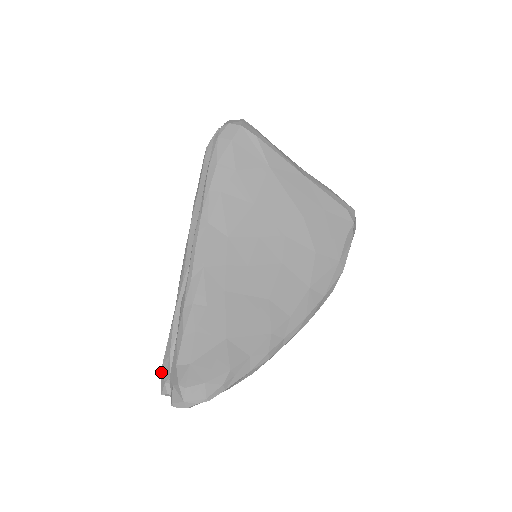
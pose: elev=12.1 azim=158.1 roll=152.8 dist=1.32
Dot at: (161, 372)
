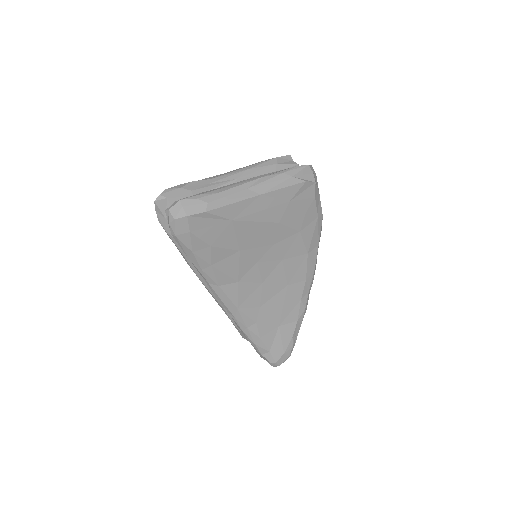
Dot at: occluded
